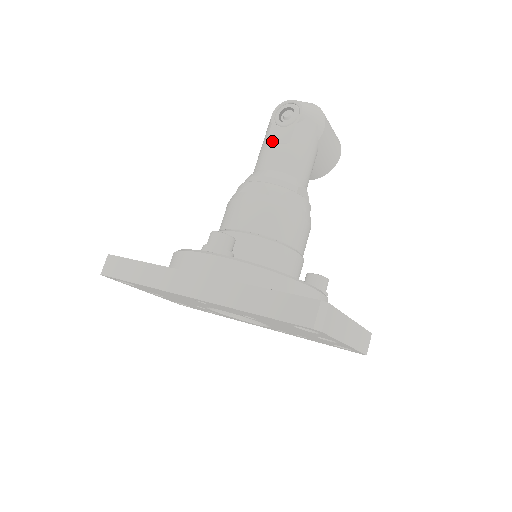
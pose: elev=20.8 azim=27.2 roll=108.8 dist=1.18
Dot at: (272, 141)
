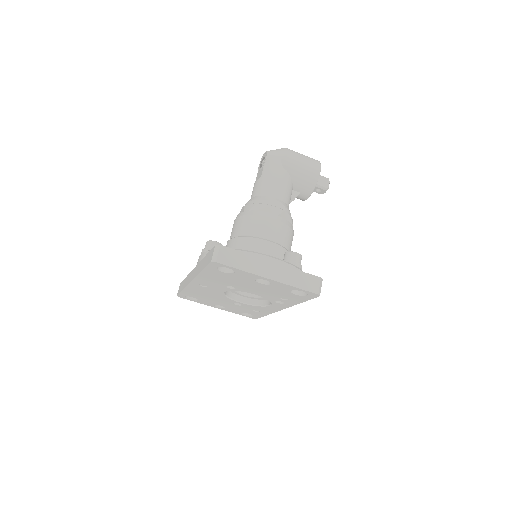
Dot at: occluded
